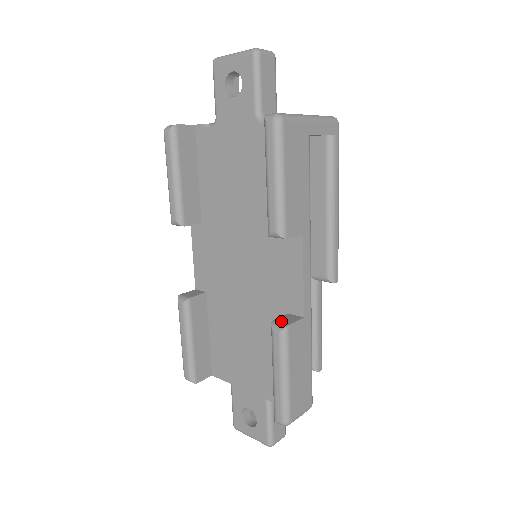
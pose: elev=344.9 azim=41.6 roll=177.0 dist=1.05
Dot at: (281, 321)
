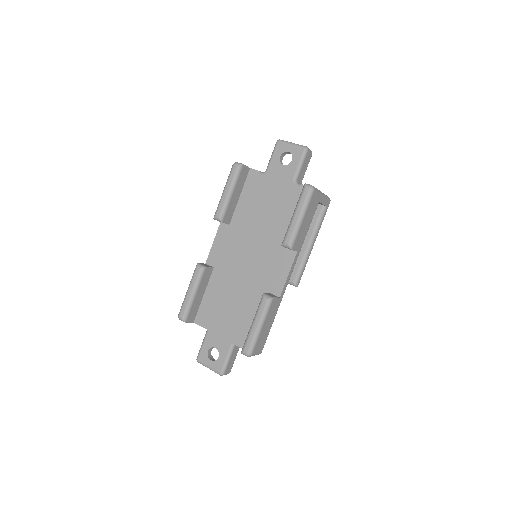
Dot at: (269, 294)
